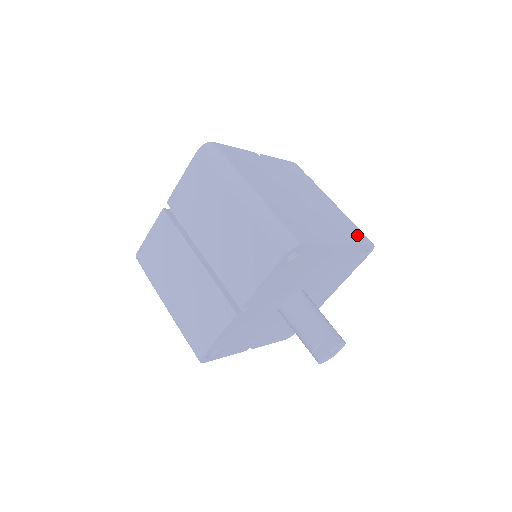
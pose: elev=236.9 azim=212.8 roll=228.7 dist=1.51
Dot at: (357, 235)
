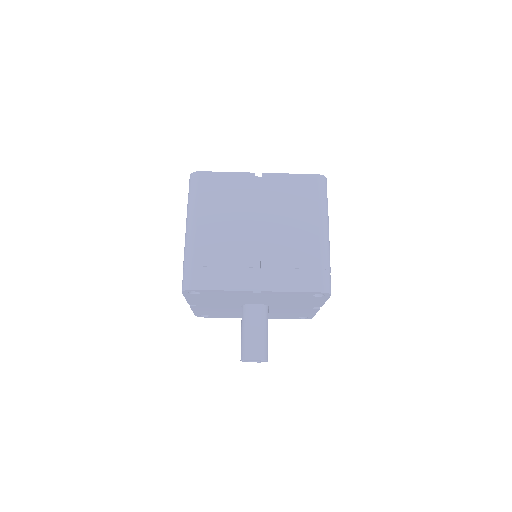
Dot at: occluded
